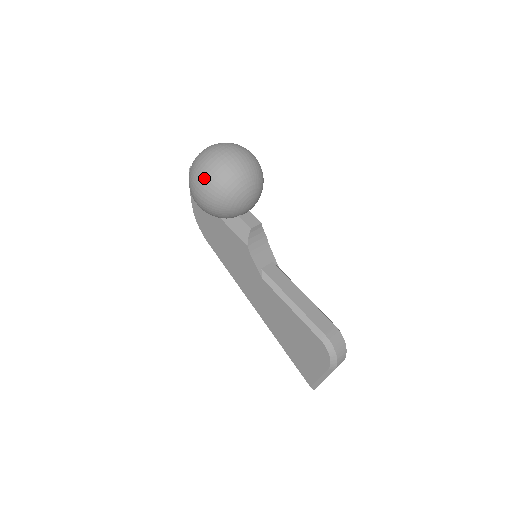
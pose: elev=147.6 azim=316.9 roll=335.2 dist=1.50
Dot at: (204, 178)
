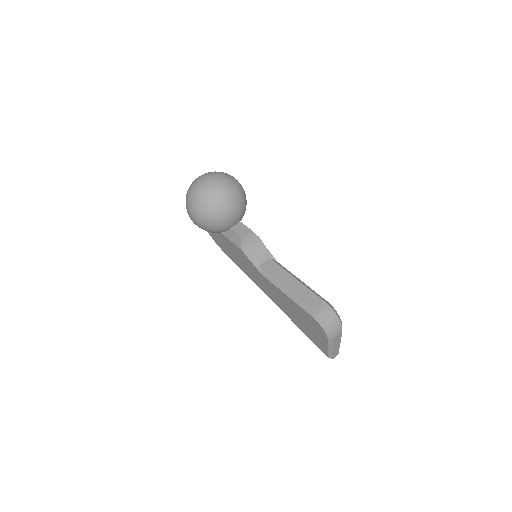
Dot at: (191, 207)
